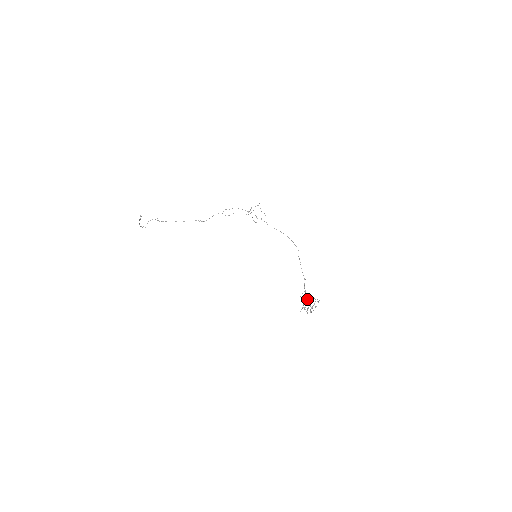
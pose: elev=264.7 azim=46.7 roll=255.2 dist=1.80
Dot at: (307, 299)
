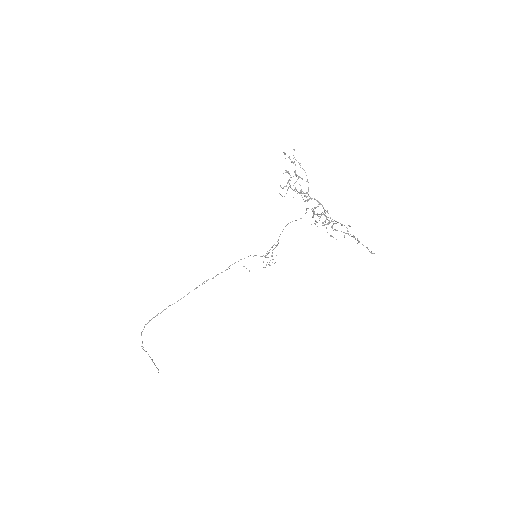
Dot at: occluded
